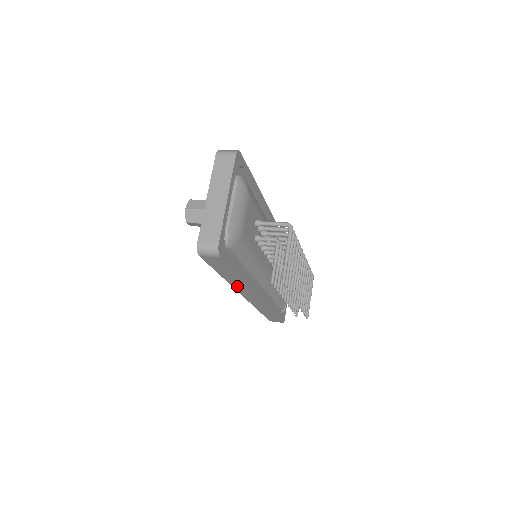
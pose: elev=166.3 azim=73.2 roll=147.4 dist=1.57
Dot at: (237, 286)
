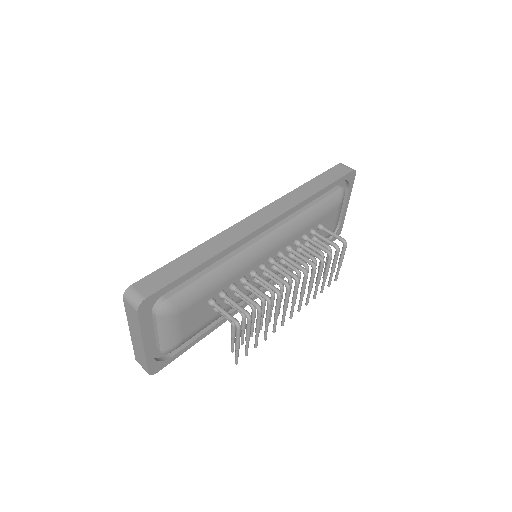
Dot at: occluded
